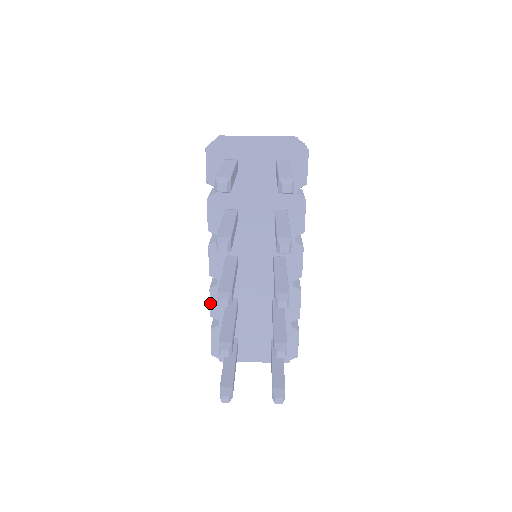
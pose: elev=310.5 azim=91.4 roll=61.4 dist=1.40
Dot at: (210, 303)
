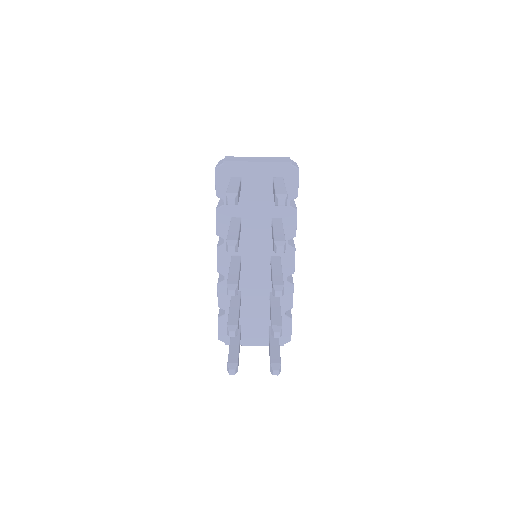
Dot at: (218, 295)
